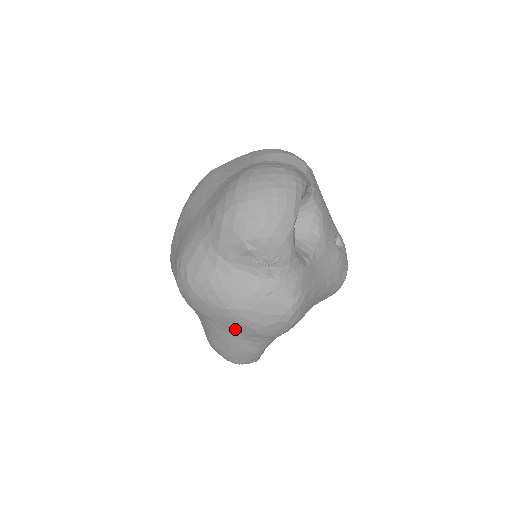
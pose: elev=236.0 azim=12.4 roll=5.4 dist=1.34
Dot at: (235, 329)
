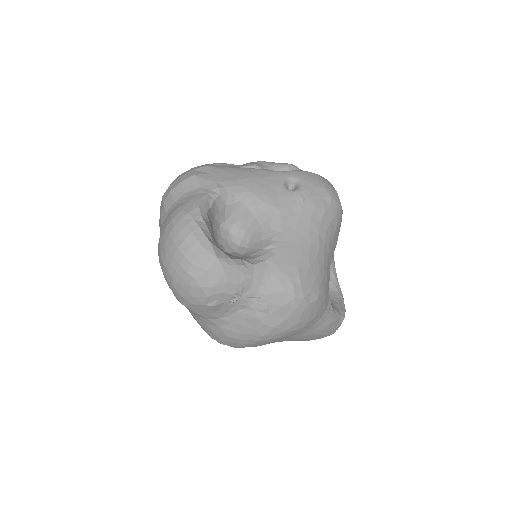
Dot at: (287, 337)
